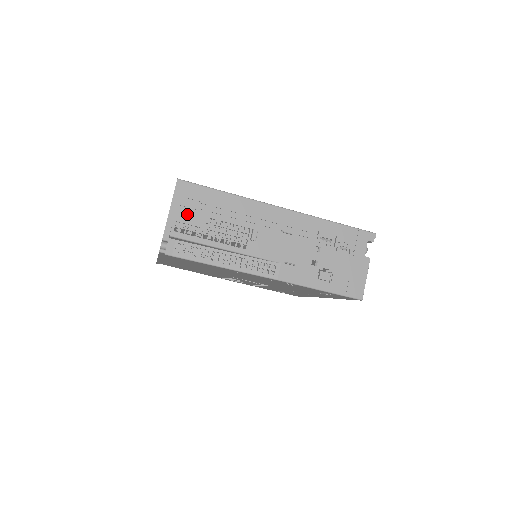
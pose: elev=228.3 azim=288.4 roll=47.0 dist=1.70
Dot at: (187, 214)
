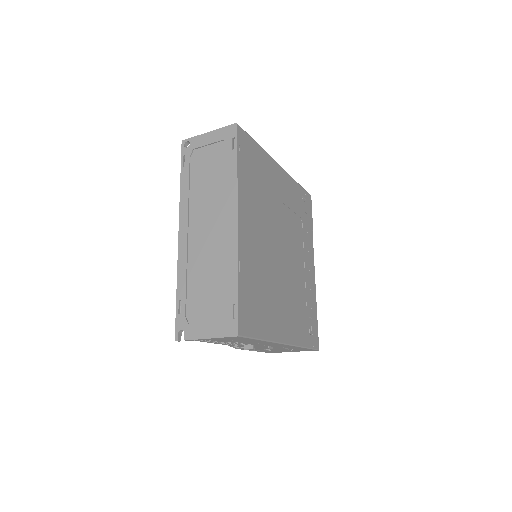
Dot at: (219, 340)
